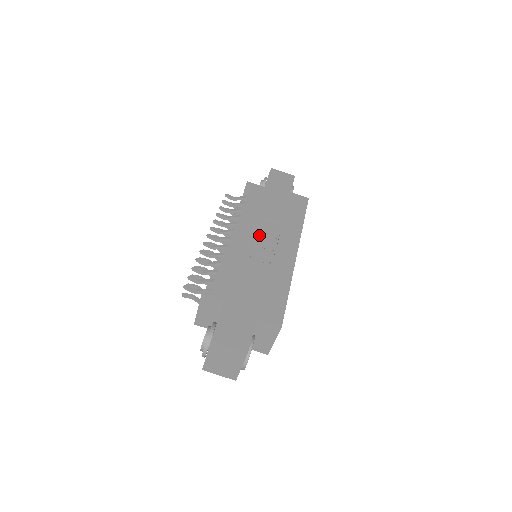
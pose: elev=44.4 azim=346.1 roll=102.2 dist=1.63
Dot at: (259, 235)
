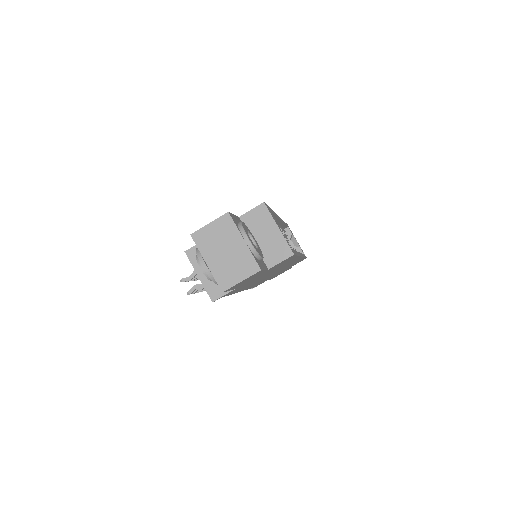
Dot at: occluded
